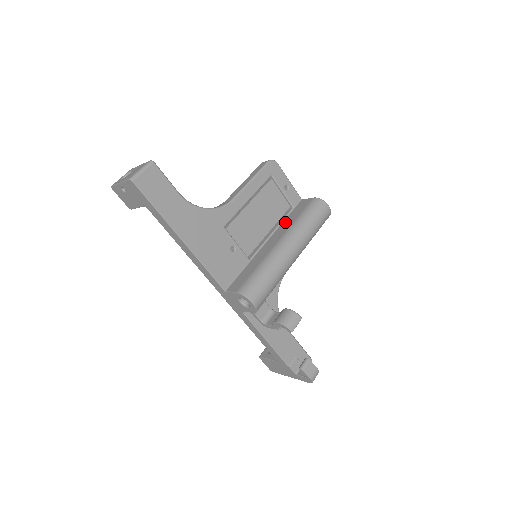
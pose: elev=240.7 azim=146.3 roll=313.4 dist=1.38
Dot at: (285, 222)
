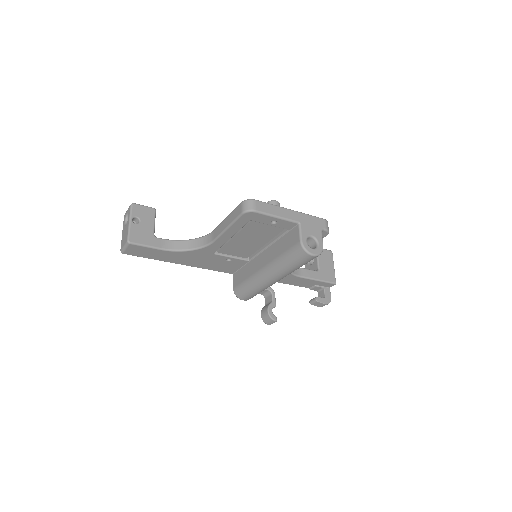
Dot at: (277, 245)
